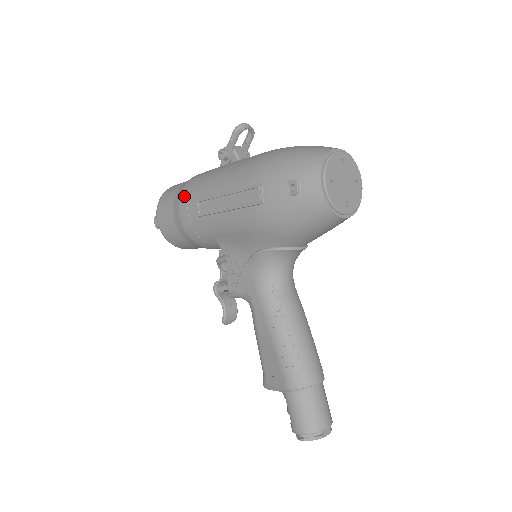
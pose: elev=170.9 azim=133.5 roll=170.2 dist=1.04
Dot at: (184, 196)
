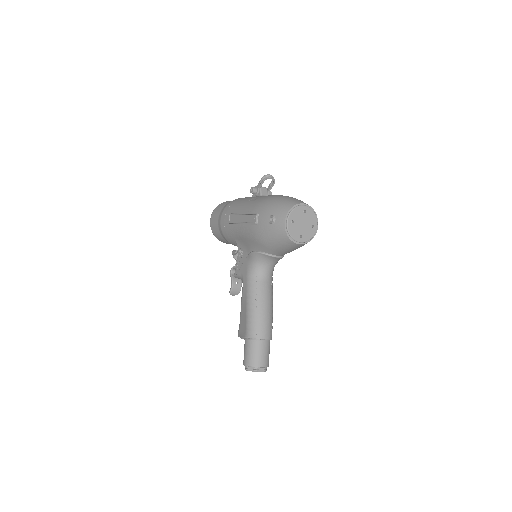
Dot at: (226, 209)
